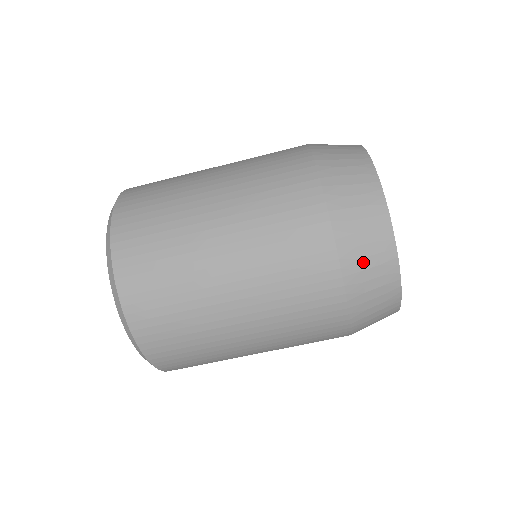
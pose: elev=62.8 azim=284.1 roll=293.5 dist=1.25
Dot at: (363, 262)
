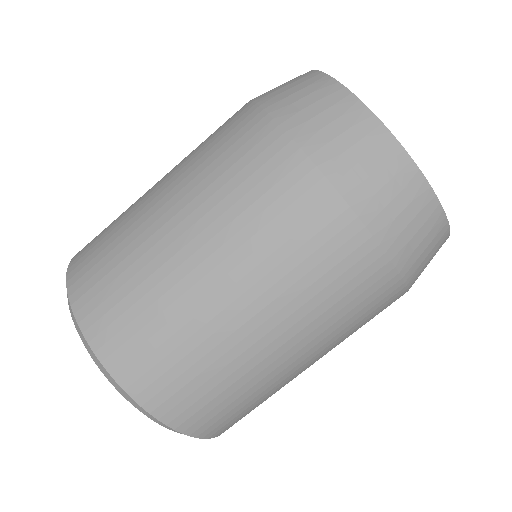
Dot at: (381, 196)
